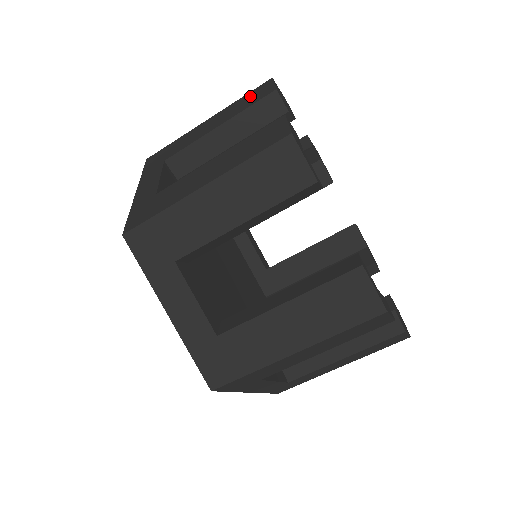
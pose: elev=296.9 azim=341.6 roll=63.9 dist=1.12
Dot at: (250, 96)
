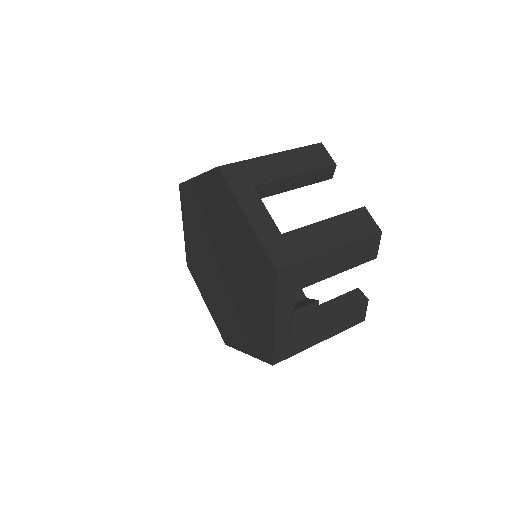
Dot at: occluded
